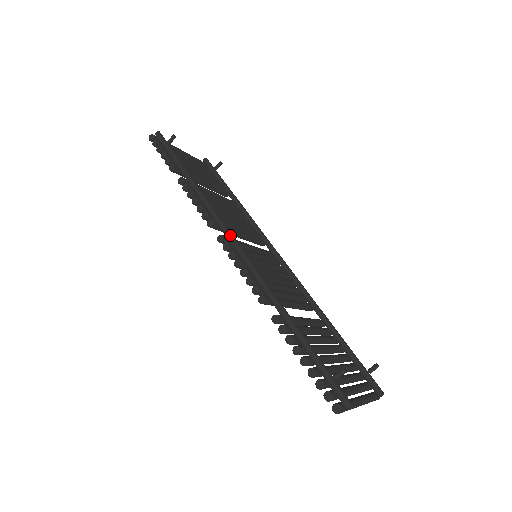
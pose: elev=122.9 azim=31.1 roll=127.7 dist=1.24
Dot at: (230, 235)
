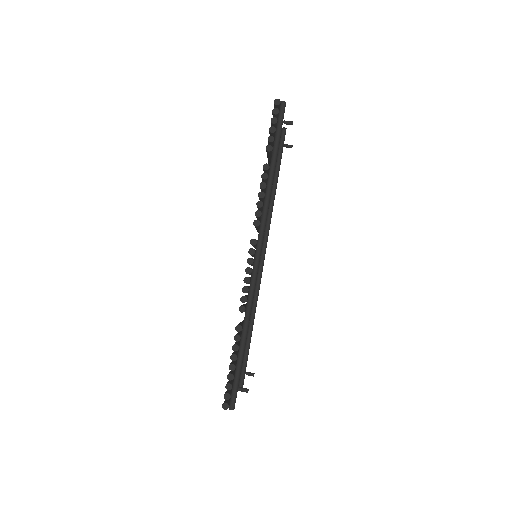
Dot at: (261, 246)
